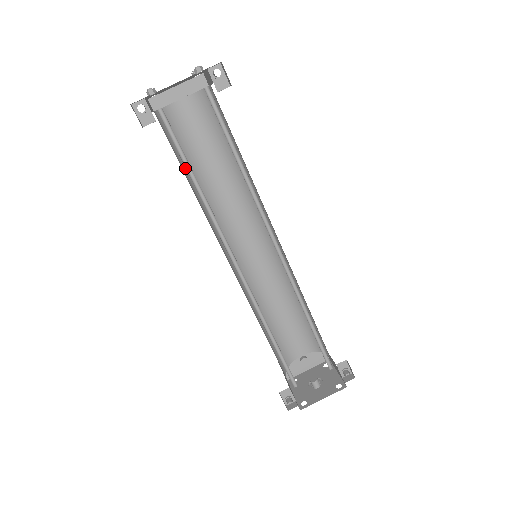
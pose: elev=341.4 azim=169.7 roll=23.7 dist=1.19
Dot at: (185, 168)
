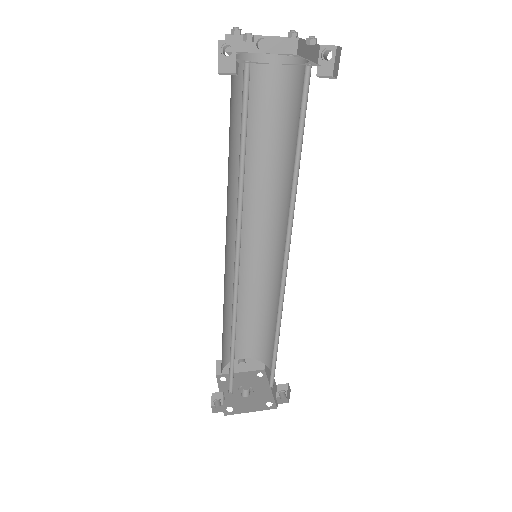
Dot at: (230, 133)
